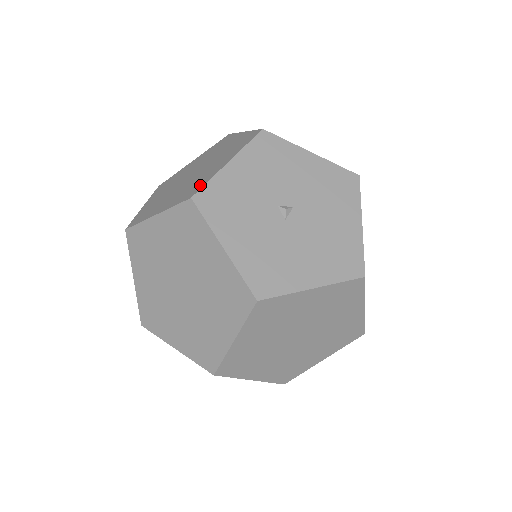
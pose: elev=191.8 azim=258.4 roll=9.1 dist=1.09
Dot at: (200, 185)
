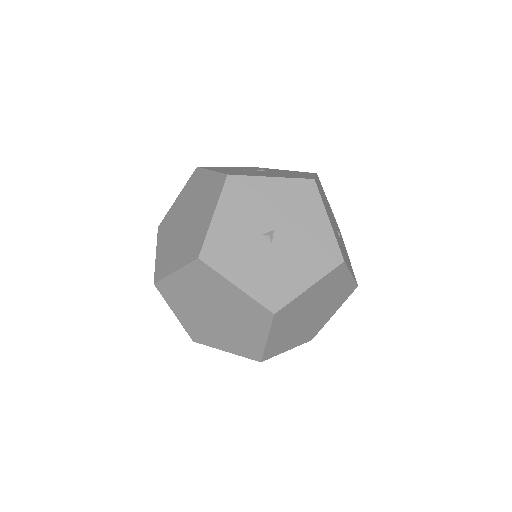
Dot at: (199, 243)
